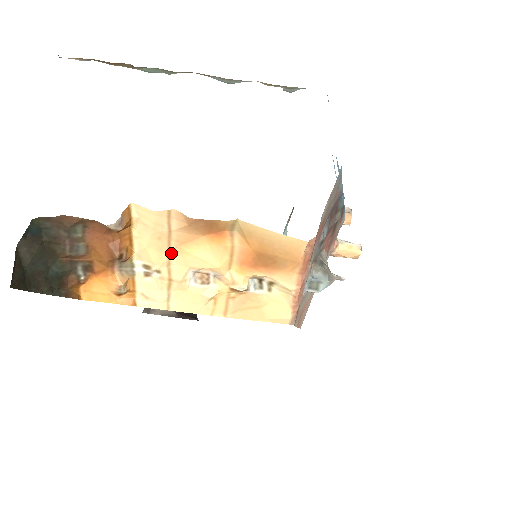
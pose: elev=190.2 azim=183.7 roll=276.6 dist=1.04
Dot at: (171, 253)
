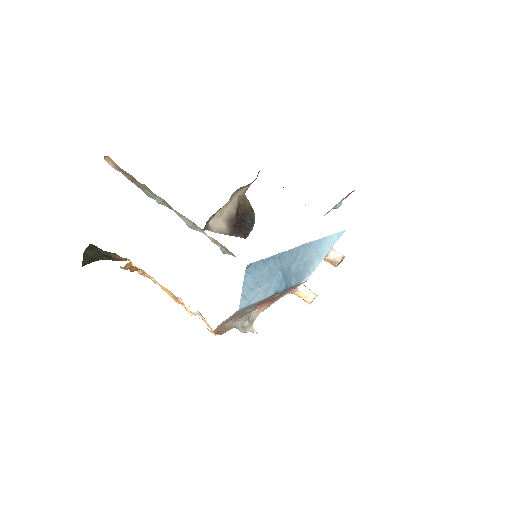
Dot at: occluded
